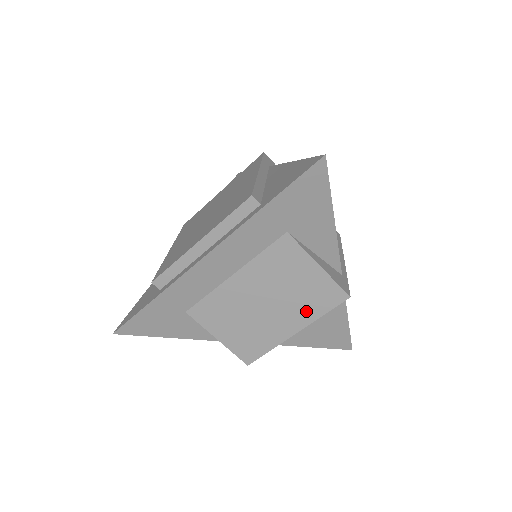
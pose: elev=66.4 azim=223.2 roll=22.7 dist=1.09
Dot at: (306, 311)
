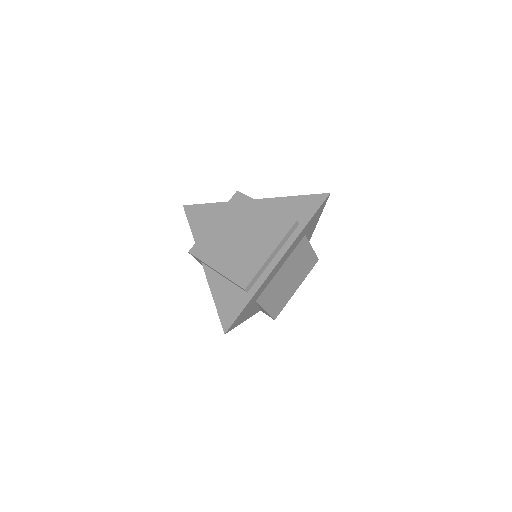
Dot at: (303, 275)
